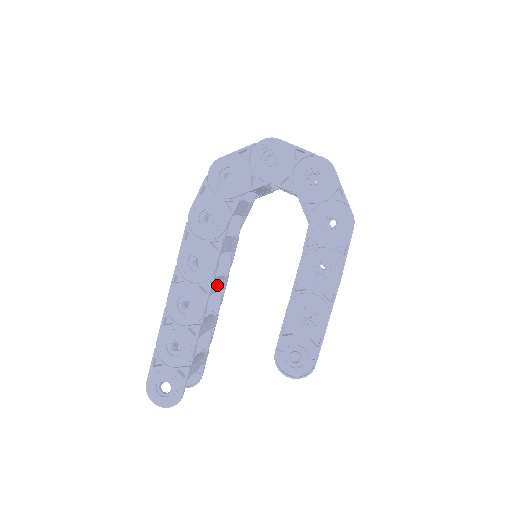
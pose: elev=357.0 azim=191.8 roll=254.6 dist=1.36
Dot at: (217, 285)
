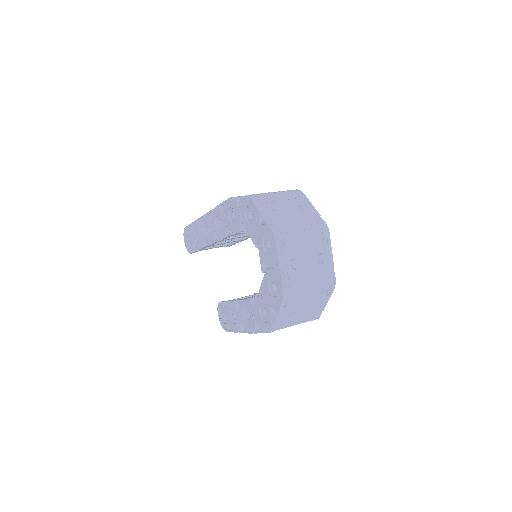
Dot at: (234, 238)
